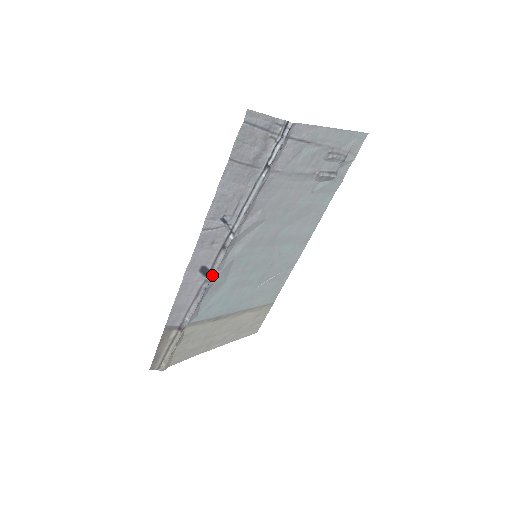
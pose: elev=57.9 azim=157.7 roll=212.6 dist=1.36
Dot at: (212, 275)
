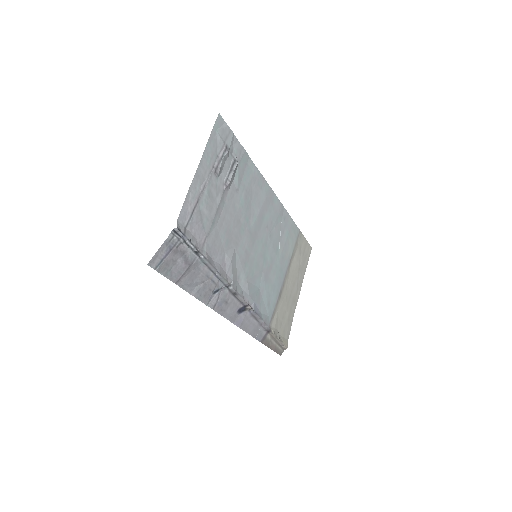
Dot at: (248, 306)
